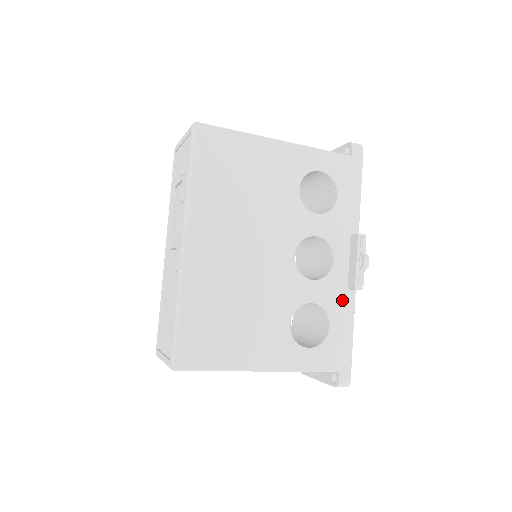
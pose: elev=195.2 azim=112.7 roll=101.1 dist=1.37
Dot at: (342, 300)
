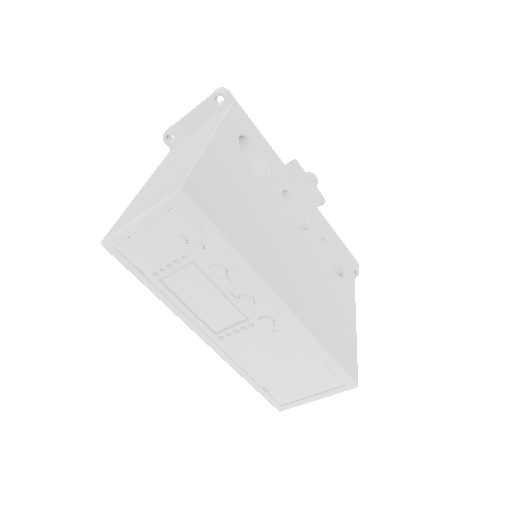
Dot at: (320, 220)
